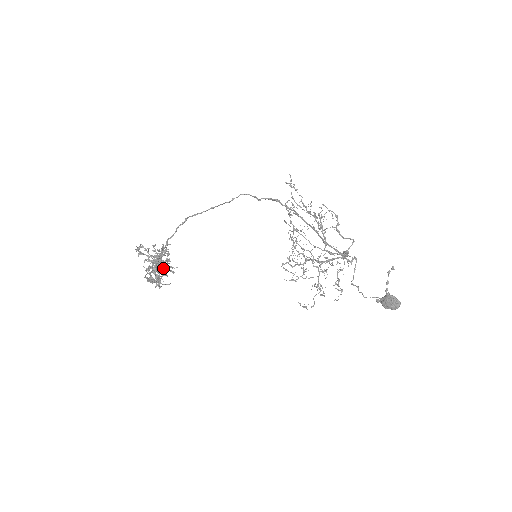
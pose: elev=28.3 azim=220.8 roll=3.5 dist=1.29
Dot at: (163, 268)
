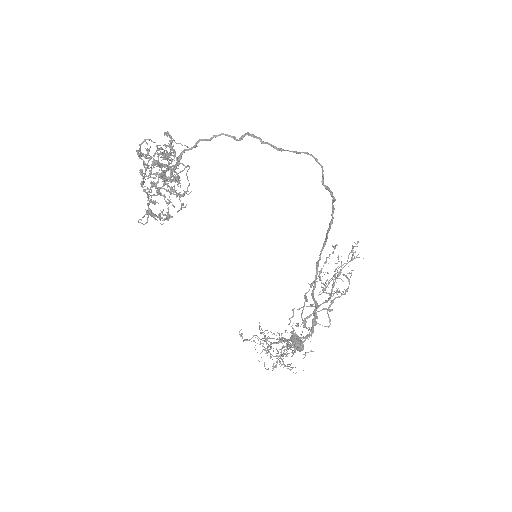
Dot at: occluded
